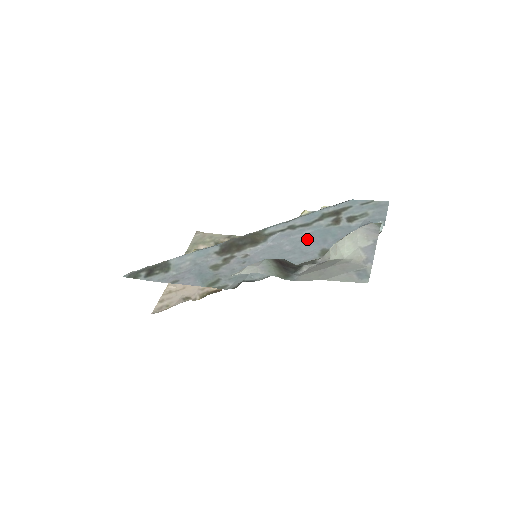
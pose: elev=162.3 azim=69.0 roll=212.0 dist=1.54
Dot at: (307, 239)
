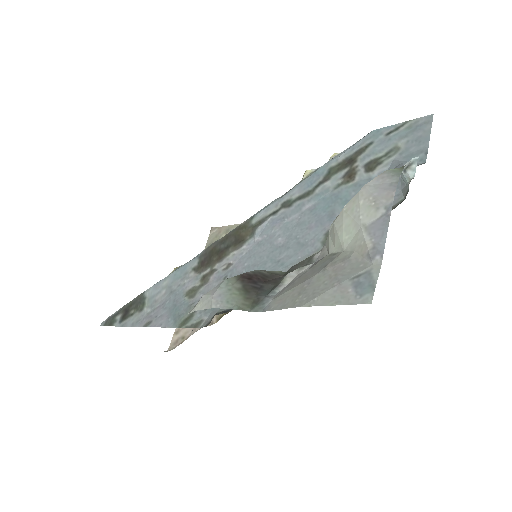
Dot at: (306, 219)
